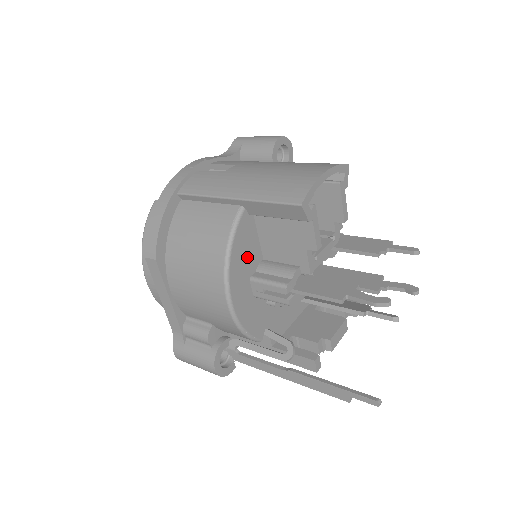
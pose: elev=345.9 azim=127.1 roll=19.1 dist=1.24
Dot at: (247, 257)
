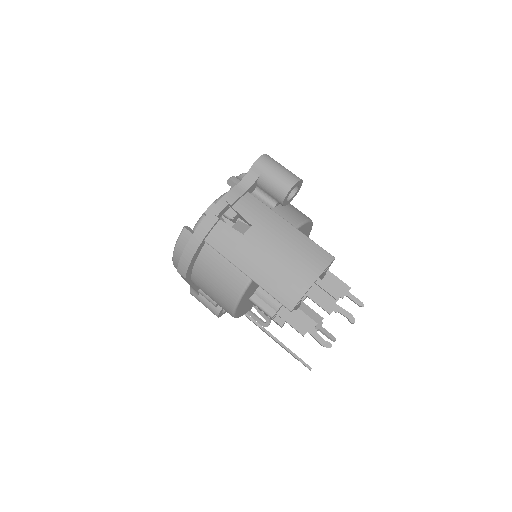
Dot at: (250, 293)
